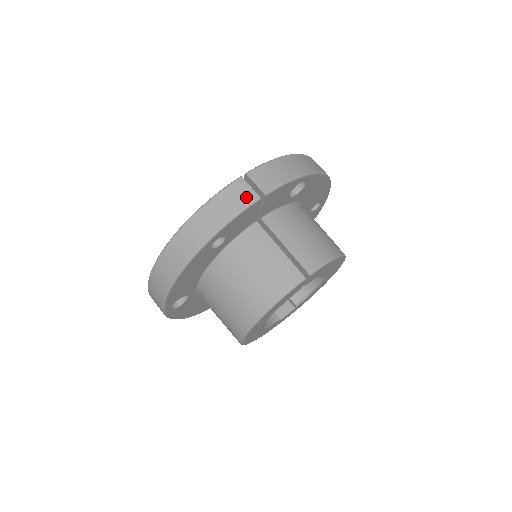
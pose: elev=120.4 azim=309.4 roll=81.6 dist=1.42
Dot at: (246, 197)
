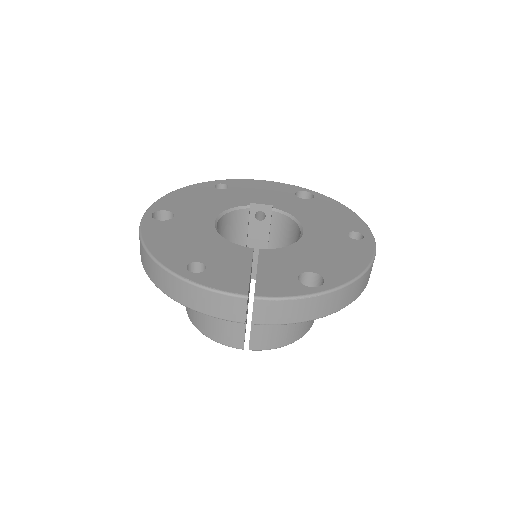
Dot at: (234, 315)
